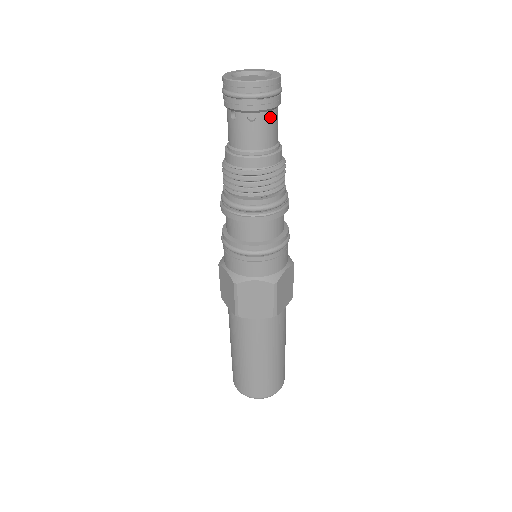
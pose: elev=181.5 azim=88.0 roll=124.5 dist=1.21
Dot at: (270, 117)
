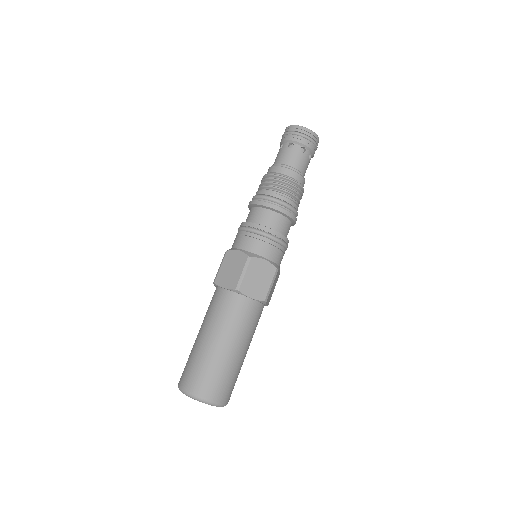
Dot at: (308, 158)
